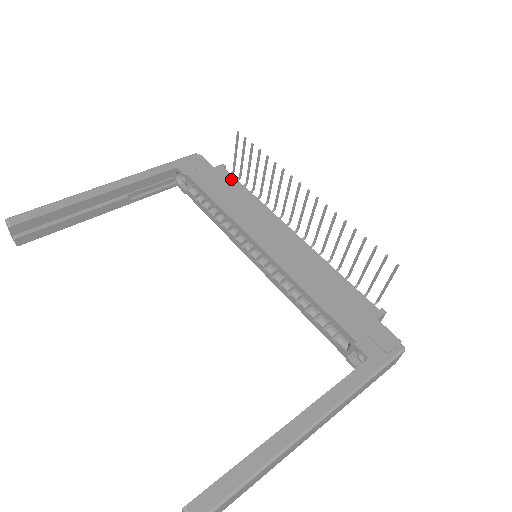
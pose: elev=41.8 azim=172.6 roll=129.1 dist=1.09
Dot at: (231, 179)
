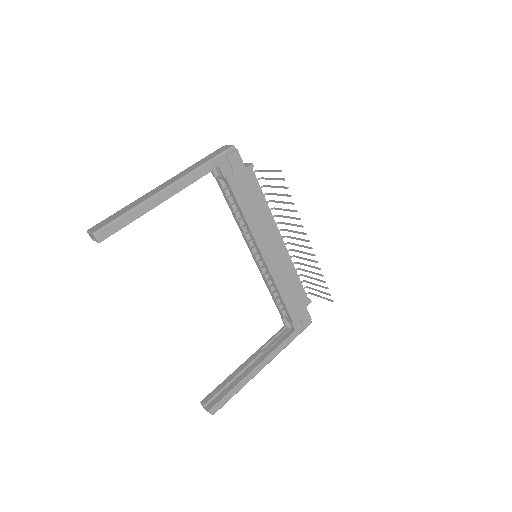
Dot at: (256, 184)
